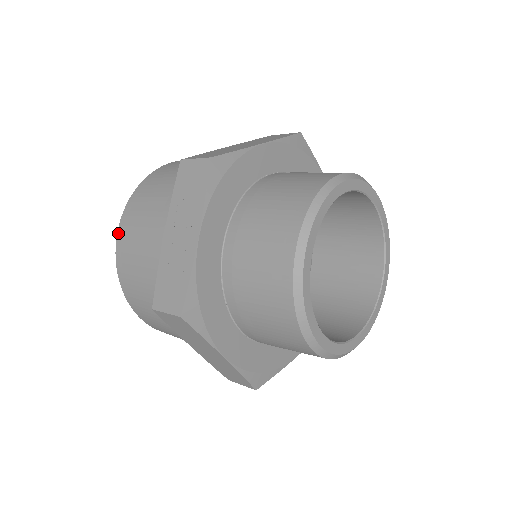
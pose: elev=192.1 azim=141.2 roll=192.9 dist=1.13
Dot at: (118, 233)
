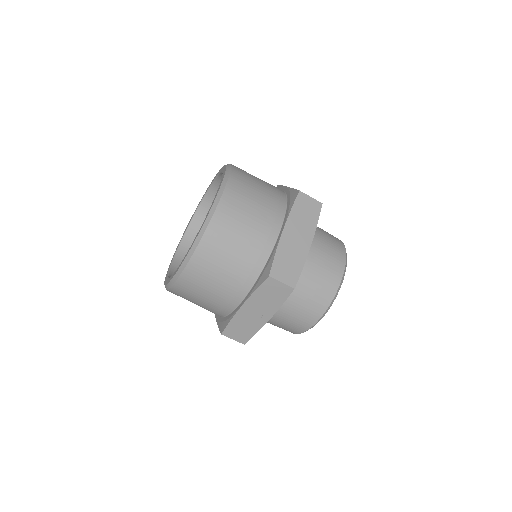
Dot at: (183, 274)
